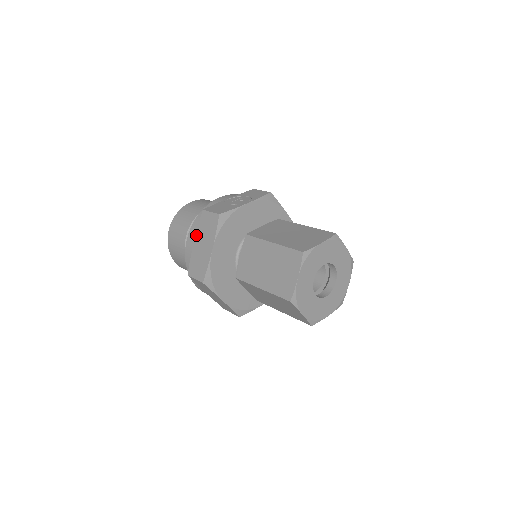
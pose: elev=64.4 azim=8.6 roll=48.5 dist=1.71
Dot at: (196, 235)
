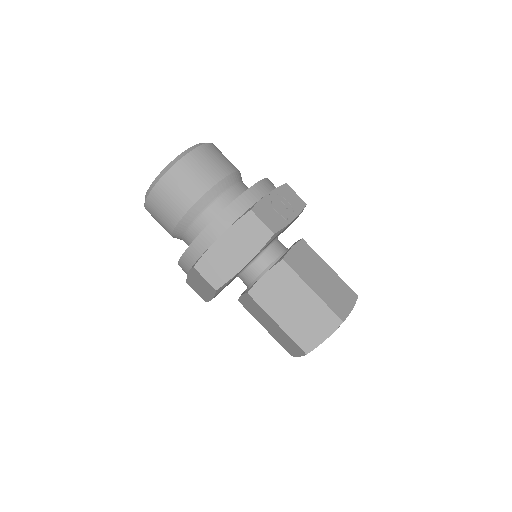
Dot at: (227, 231)
